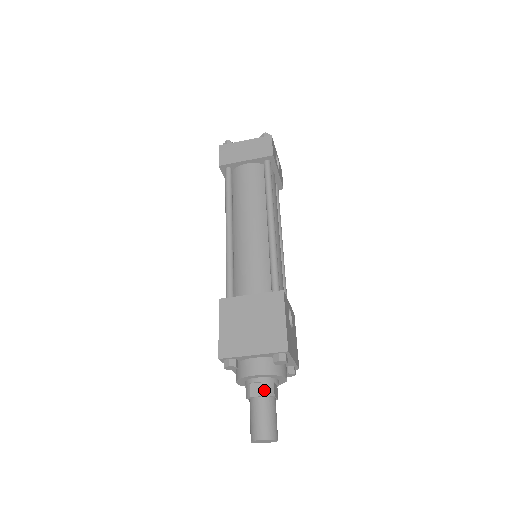
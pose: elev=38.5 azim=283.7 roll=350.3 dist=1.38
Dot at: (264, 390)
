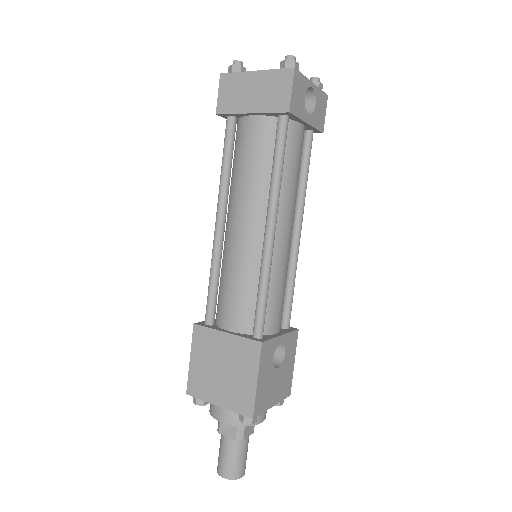
Dot at: (232, 433)
